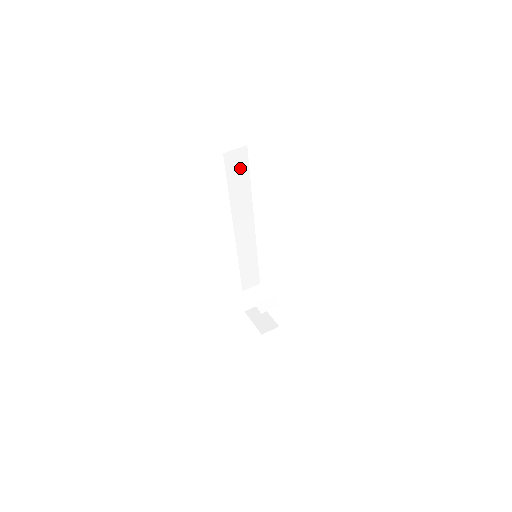
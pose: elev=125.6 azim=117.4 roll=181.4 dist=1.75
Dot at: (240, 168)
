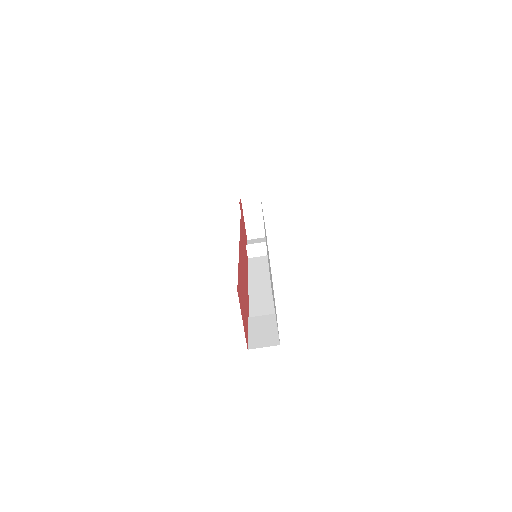
Dot at: occluded
